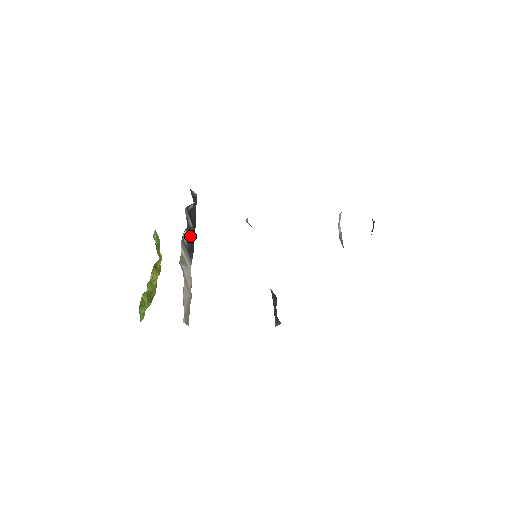
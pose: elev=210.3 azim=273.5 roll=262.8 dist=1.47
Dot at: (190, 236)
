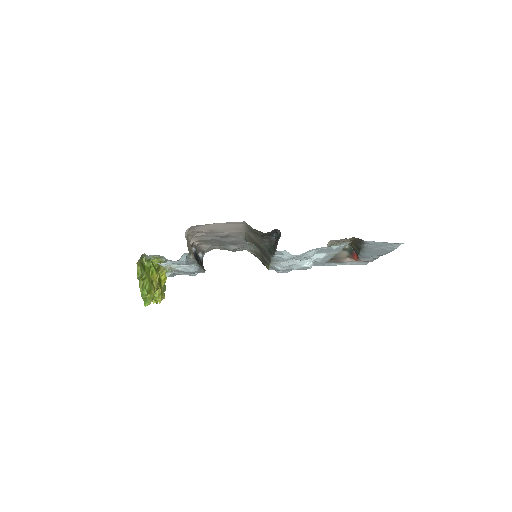
Dot at: (197, 258)
